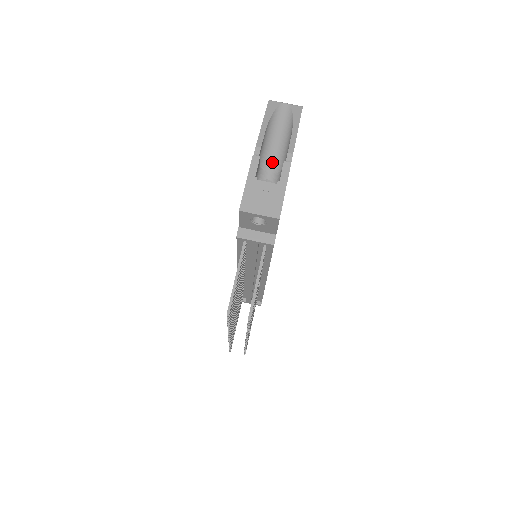
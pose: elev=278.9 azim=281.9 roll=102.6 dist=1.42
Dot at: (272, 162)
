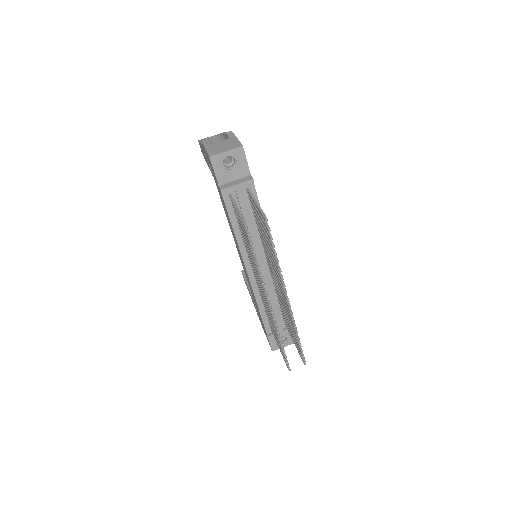
Dot at: occluded
